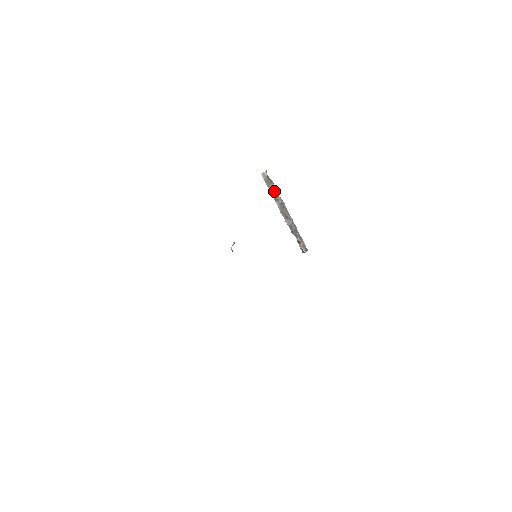
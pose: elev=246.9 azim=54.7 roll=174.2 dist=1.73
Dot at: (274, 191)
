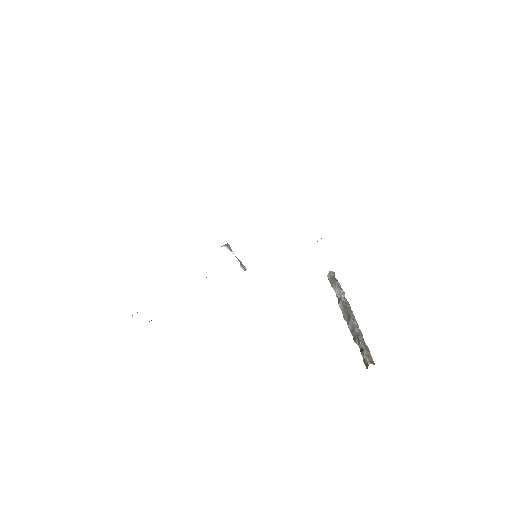
Dot at: (338, 290)
